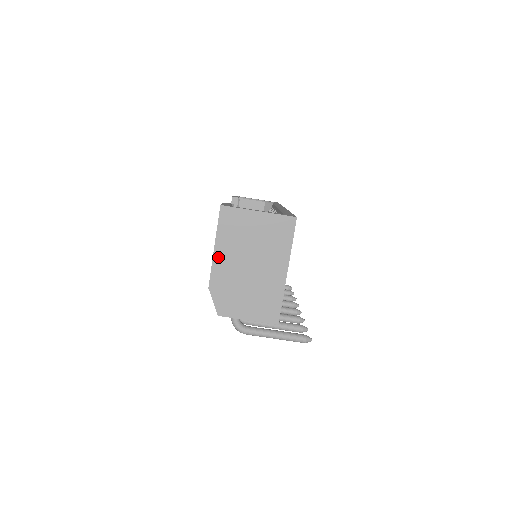
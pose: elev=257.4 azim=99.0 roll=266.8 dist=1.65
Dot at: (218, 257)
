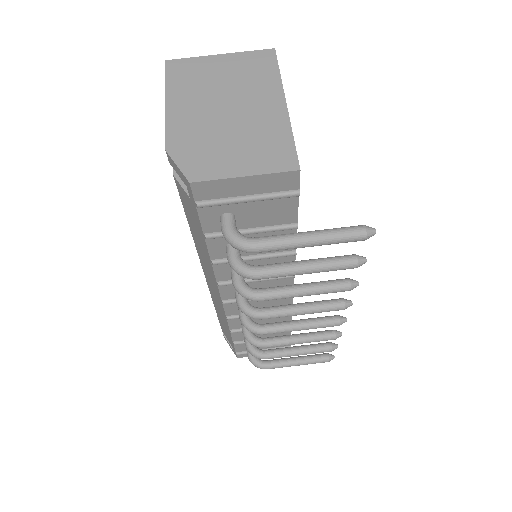
Dot at: (173, 111)
